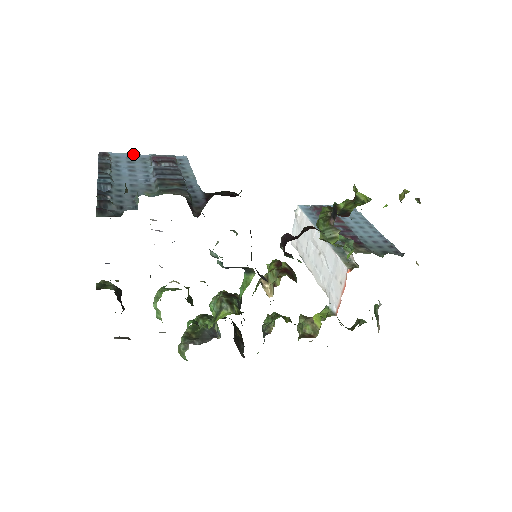
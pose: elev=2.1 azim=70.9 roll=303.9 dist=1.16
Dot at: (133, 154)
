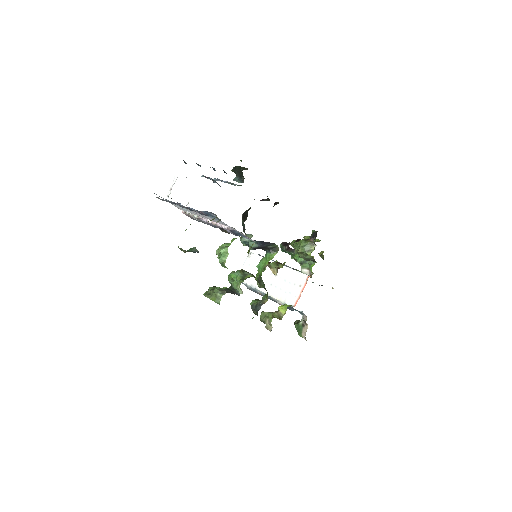
Dot at: occluded
